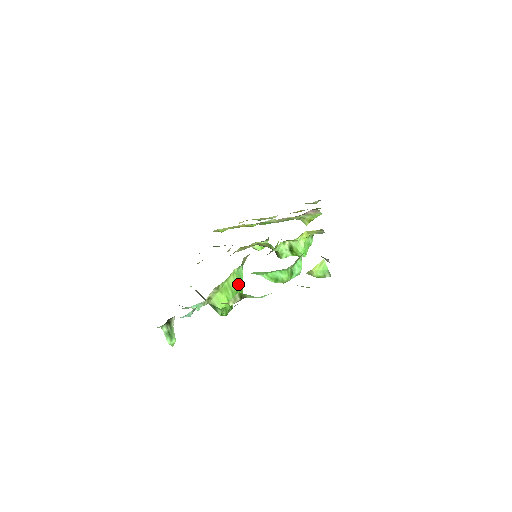
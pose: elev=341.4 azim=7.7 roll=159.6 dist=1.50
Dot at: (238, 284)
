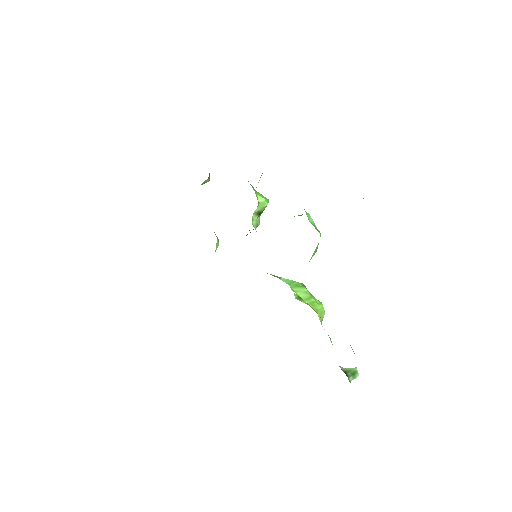
Dot at: (302, 288)
